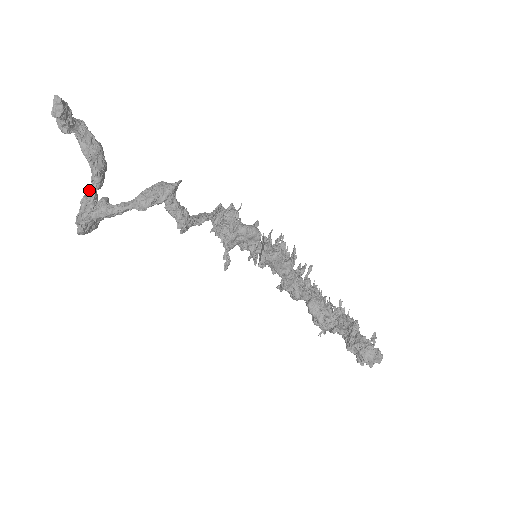
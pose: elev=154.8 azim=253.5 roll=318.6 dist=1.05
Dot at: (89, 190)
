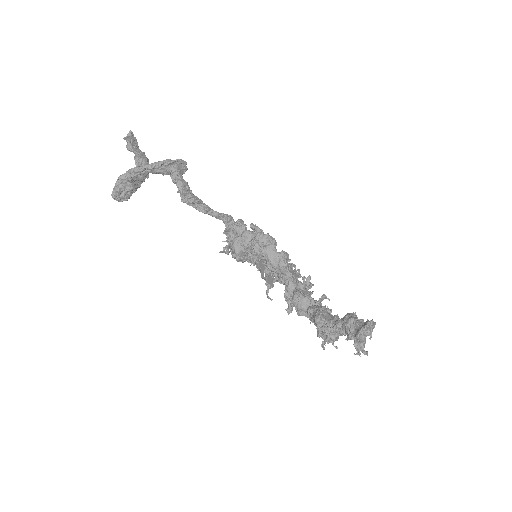
Dot at: occluded
